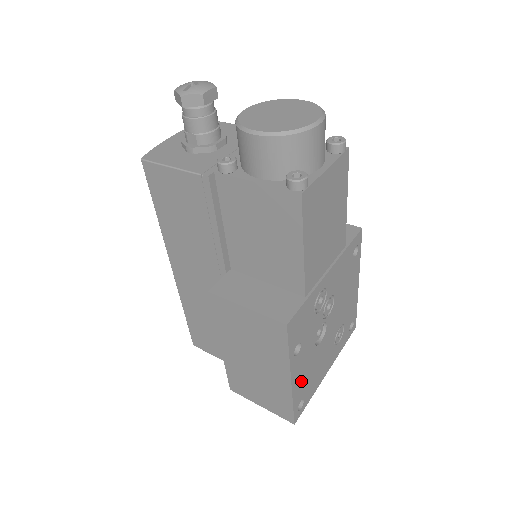
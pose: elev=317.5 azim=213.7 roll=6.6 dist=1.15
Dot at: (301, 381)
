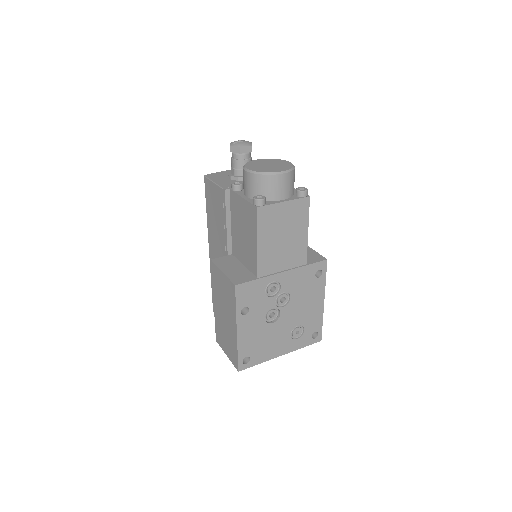
Dot at: (248, 340)
